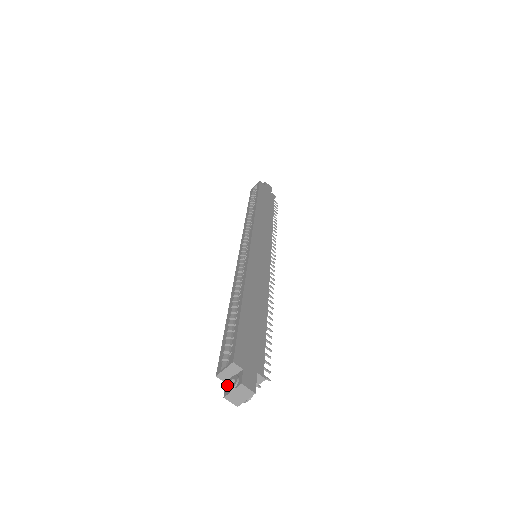
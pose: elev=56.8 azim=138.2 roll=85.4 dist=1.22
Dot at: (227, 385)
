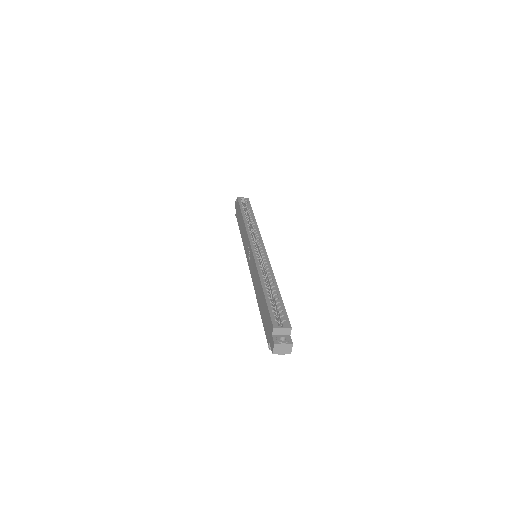
Dot at: (278, 338)
